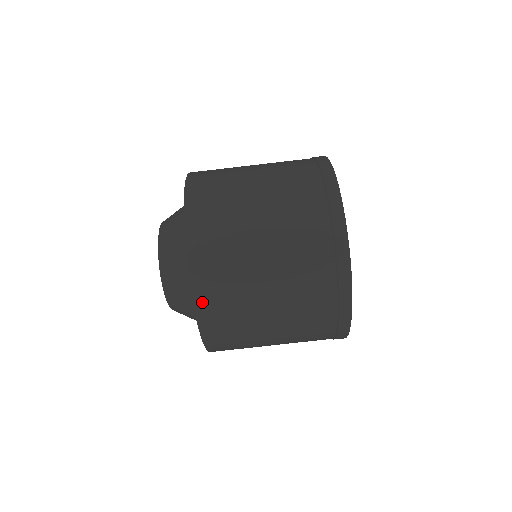
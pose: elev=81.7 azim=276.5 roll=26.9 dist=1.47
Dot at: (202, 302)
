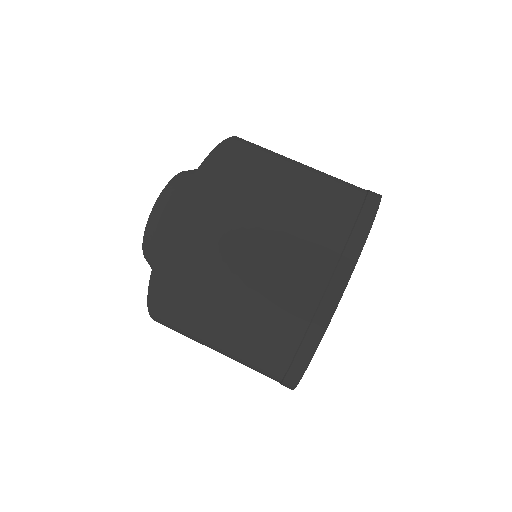
Dot at: (184, 212)
